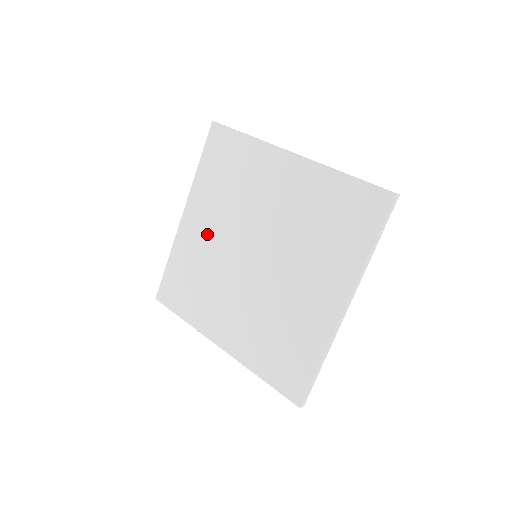
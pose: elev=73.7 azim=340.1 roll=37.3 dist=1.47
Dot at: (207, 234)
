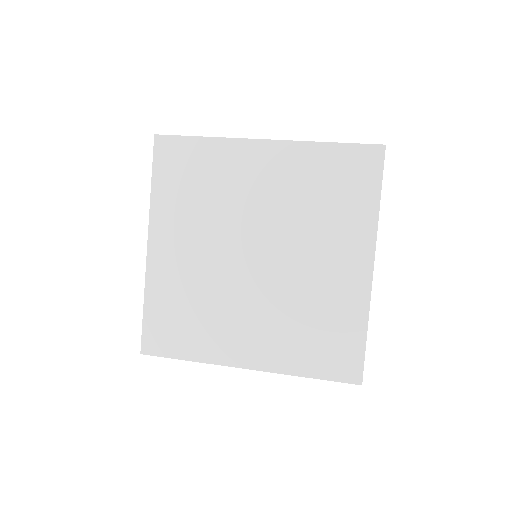
Dot at: (188, 255)
